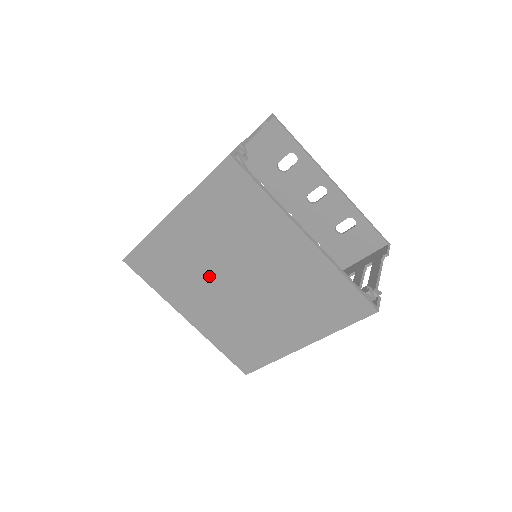
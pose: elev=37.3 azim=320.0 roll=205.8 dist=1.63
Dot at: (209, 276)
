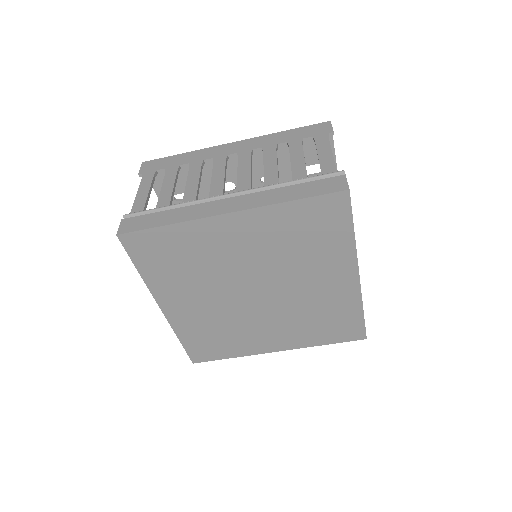
Dot at: (227, 279)
